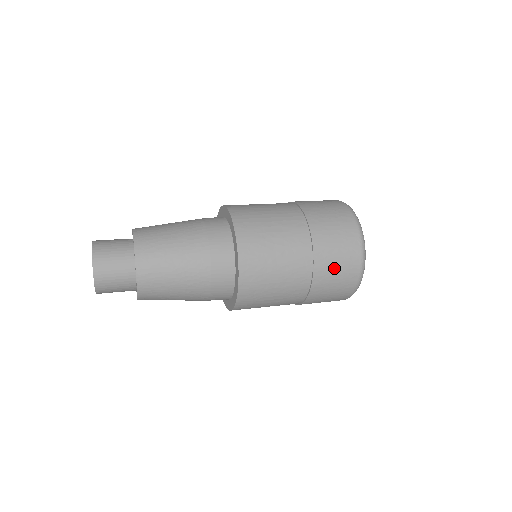
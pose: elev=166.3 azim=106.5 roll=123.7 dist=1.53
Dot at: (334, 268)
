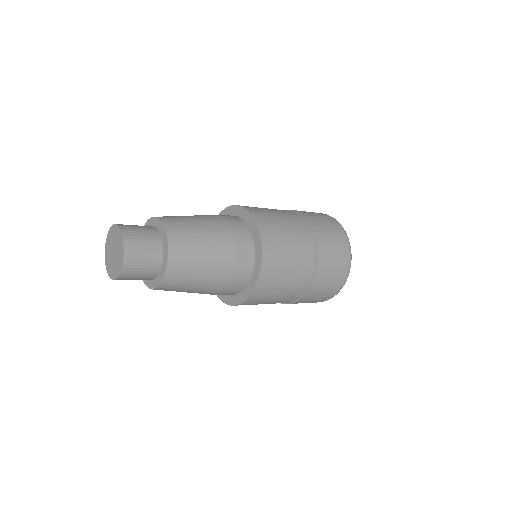
Dot at: (330, 242)
